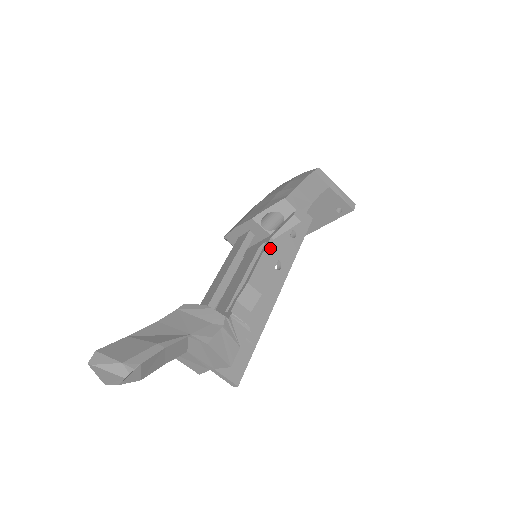
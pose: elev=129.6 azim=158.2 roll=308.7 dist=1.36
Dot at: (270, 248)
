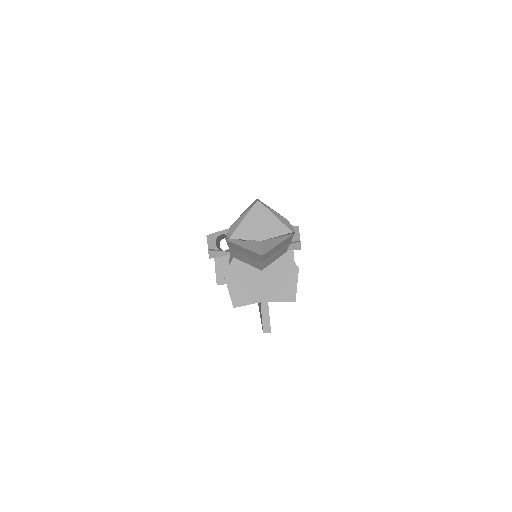
Dot at: occluded
